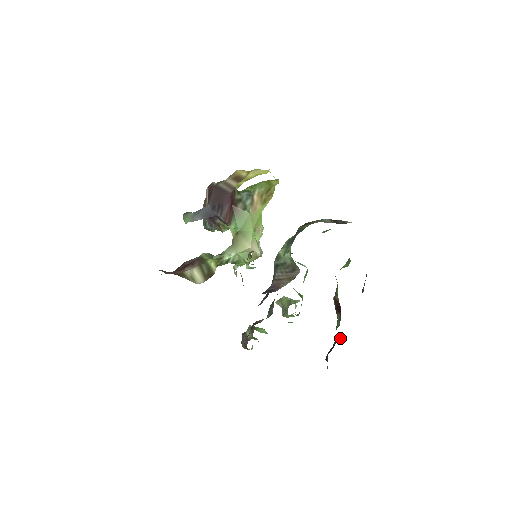
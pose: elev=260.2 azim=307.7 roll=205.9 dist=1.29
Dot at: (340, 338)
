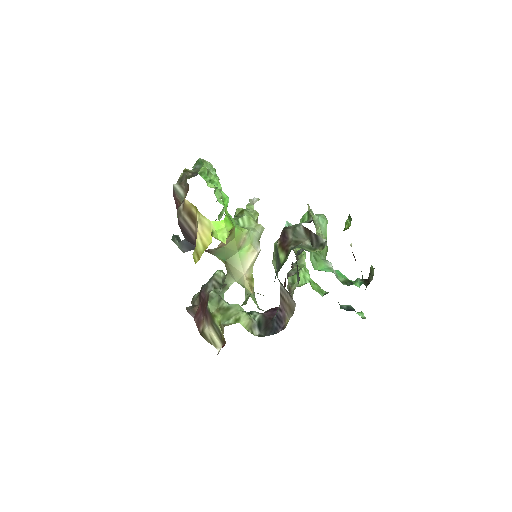
Dot at: (372, 275)
